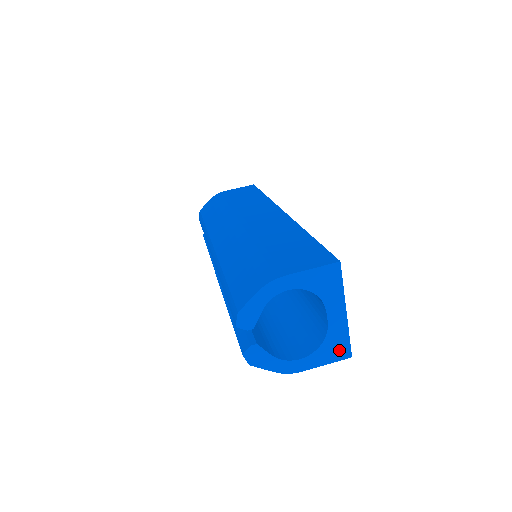
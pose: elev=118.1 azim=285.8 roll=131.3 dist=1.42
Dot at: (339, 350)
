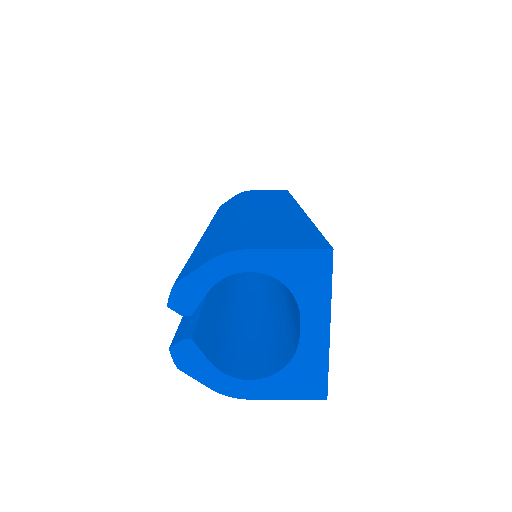
Dot at: (310, 383)
